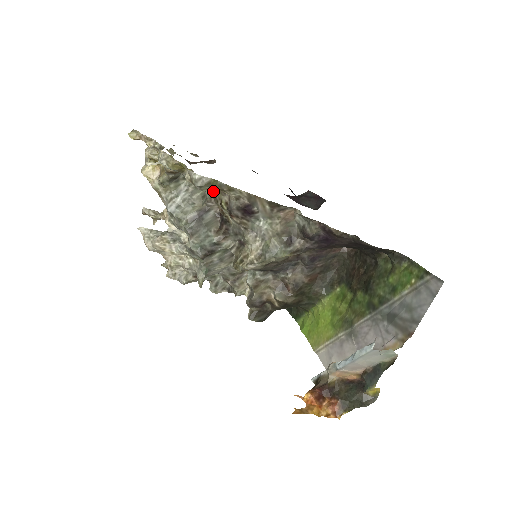
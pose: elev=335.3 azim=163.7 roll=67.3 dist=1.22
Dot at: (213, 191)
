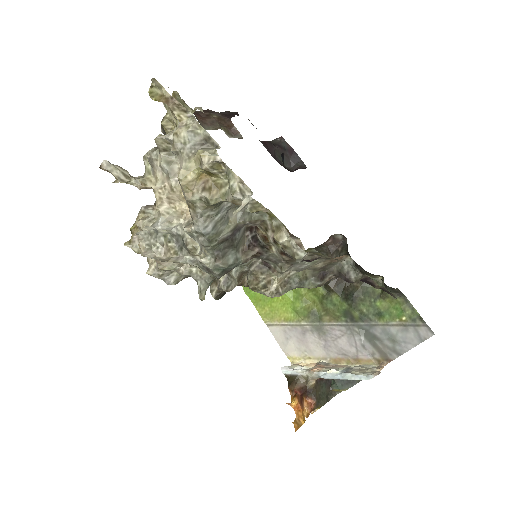
Dot at: (266, 217)
